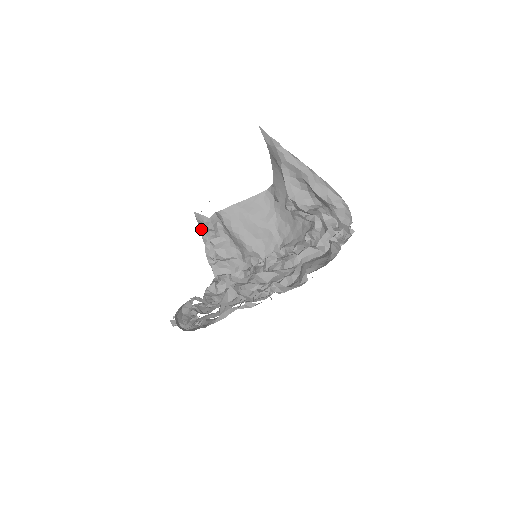
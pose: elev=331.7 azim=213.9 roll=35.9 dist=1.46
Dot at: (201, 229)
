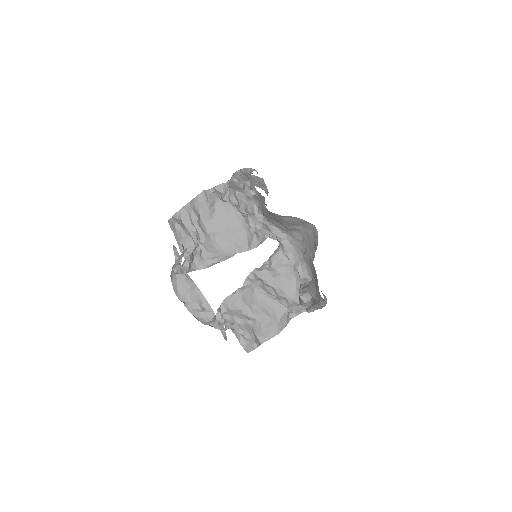
Dot at: (247, 172)
